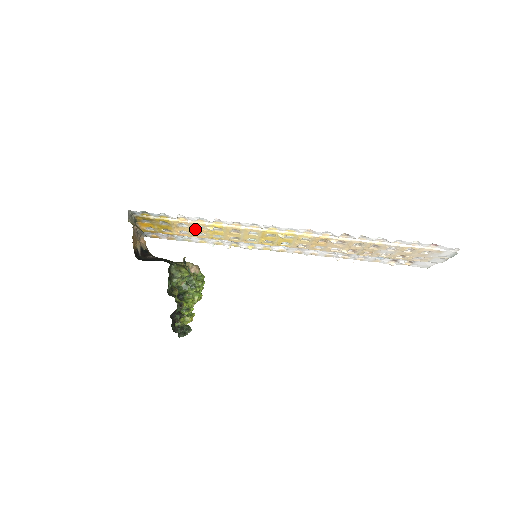
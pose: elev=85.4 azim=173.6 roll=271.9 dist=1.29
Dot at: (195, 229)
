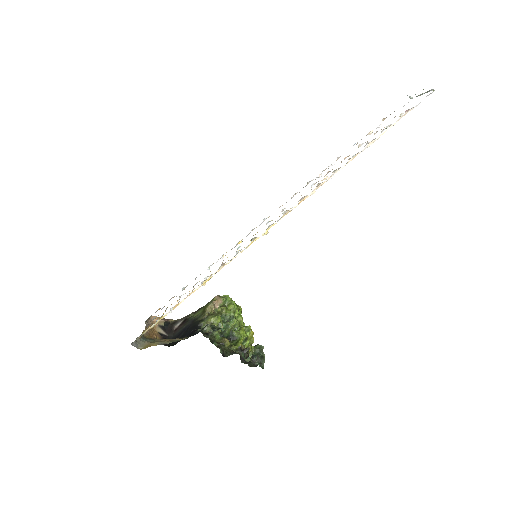
Dot at: occluded
